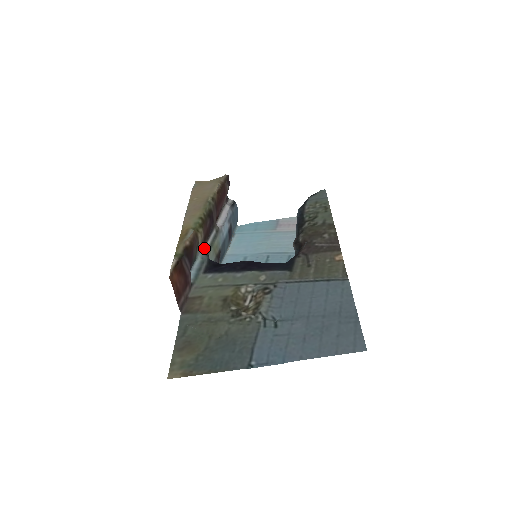
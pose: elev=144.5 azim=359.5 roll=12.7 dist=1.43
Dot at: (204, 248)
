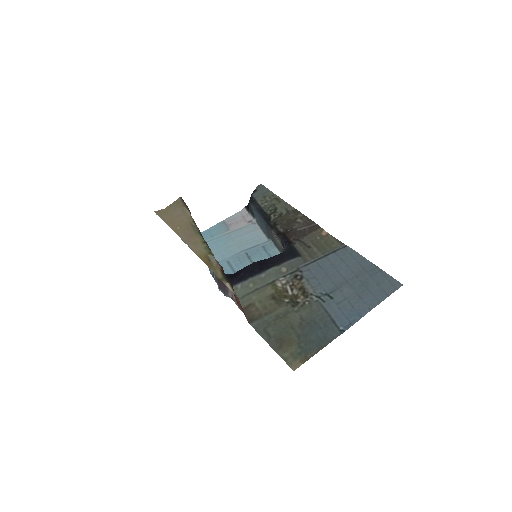
Dot at: occluded
